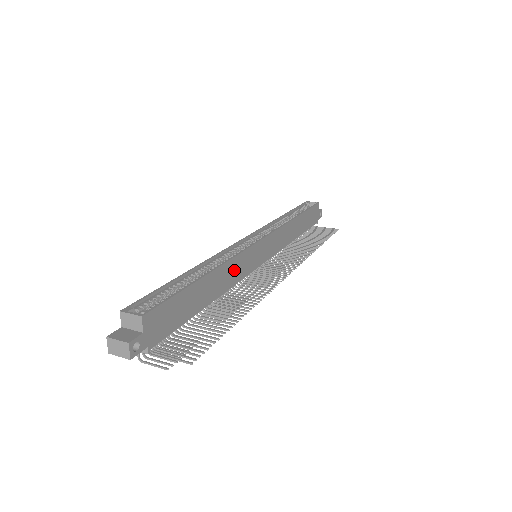
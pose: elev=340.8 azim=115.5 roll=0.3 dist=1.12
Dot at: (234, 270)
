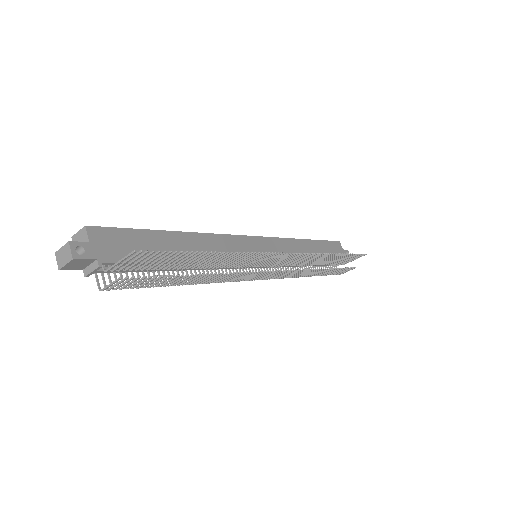
Dot at: (219, 247)
